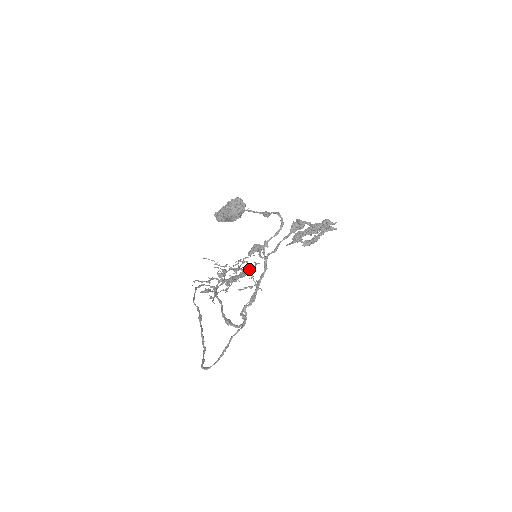
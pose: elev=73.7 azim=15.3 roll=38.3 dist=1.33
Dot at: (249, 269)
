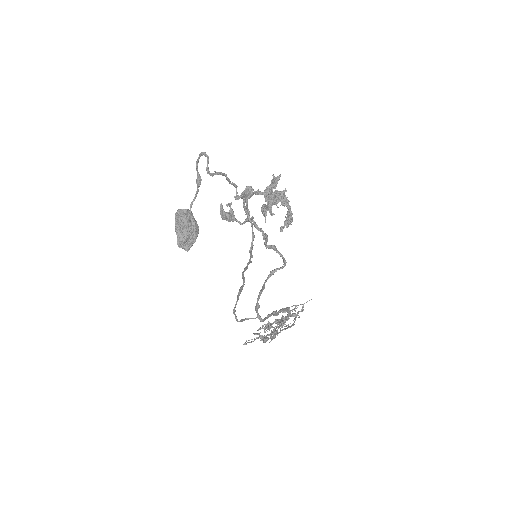
Dot at: (291, 314)
